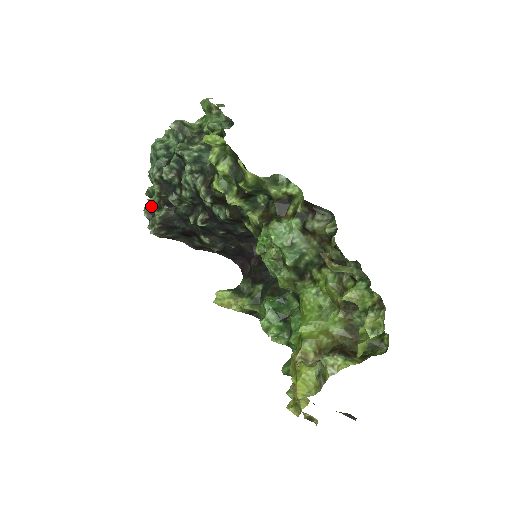
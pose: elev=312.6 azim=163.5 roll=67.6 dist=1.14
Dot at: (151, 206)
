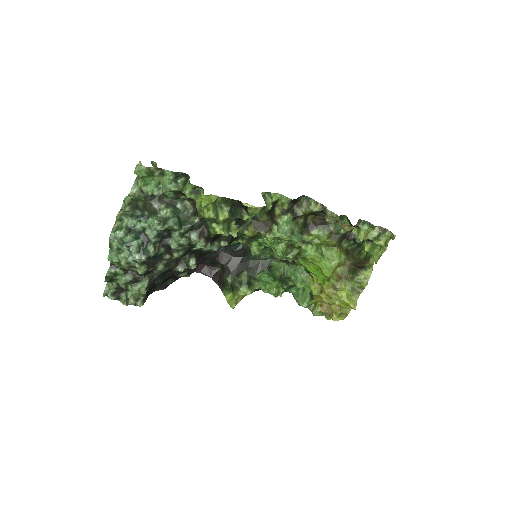
Dot at: (113, 287)
